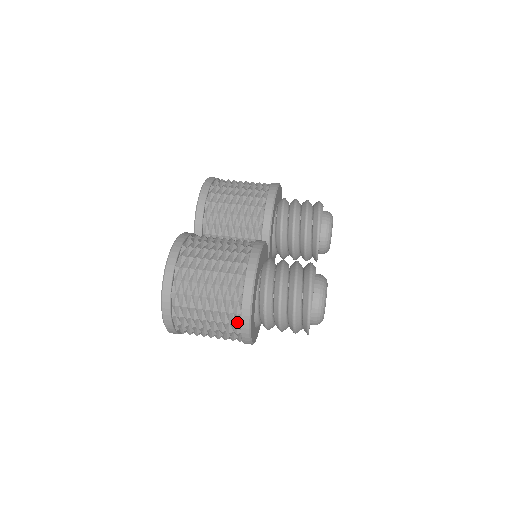
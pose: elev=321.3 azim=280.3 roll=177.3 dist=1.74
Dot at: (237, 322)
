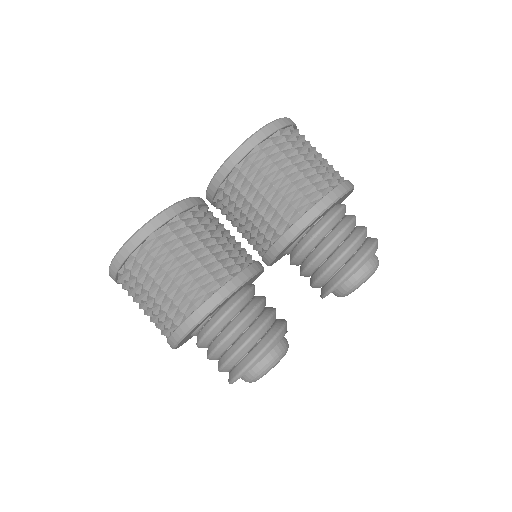
Dot at: occluded
